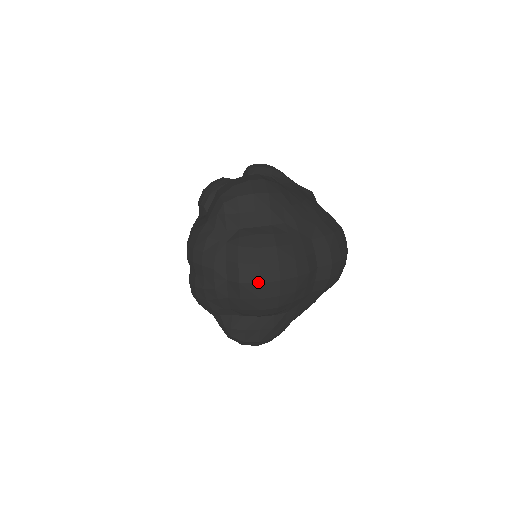
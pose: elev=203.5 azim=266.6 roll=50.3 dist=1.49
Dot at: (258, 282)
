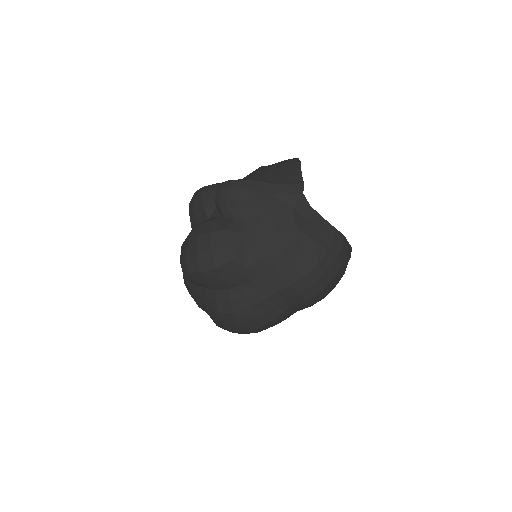
Dot at: occluded
